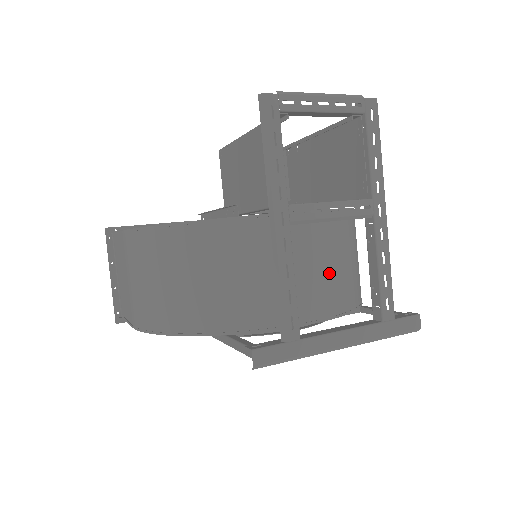
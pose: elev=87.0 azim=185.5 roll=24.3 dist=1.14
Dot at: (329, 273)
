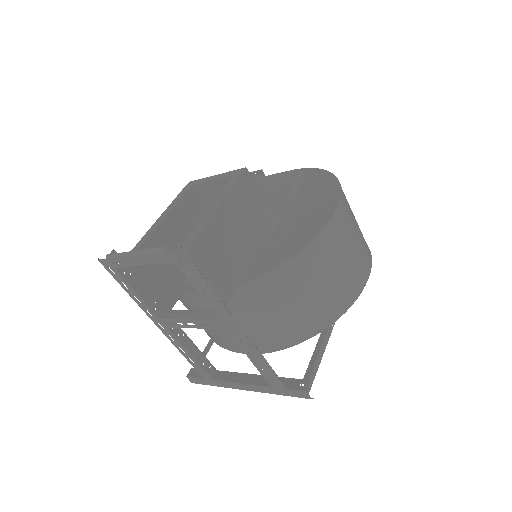
Dot at: (250, 328)
